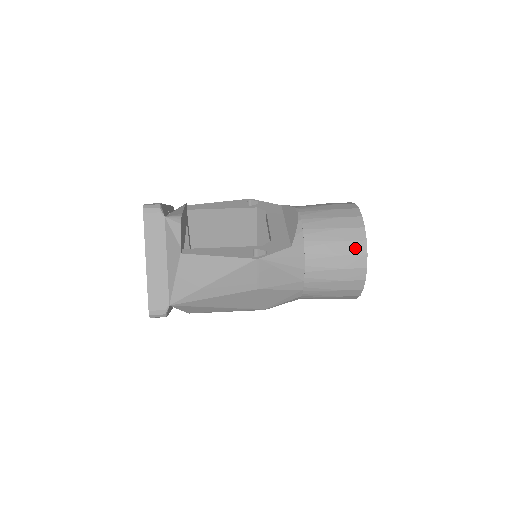
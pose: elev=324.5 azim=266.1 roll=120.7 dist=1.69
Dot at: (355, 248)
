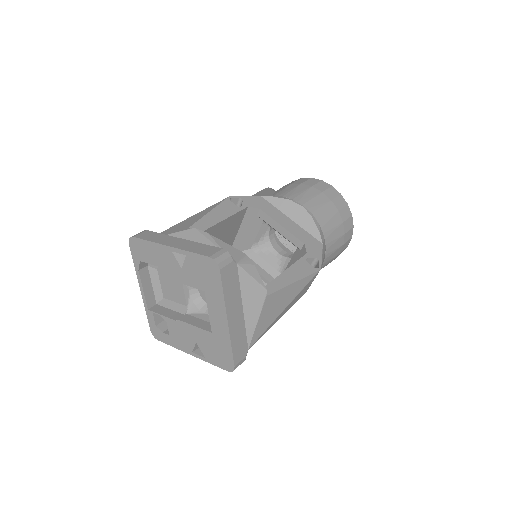
Dot at: (348, 225)
